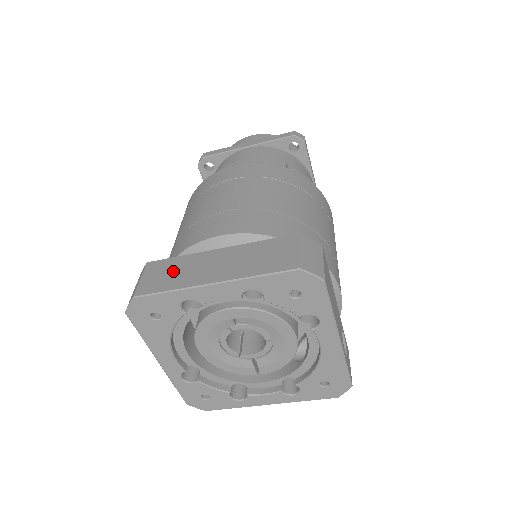
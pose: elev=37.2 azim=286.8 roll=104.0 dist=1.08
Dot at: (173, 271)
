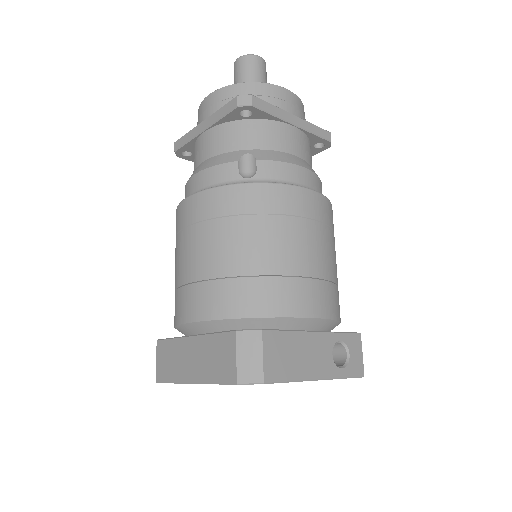
Dot at: (170, 358)
